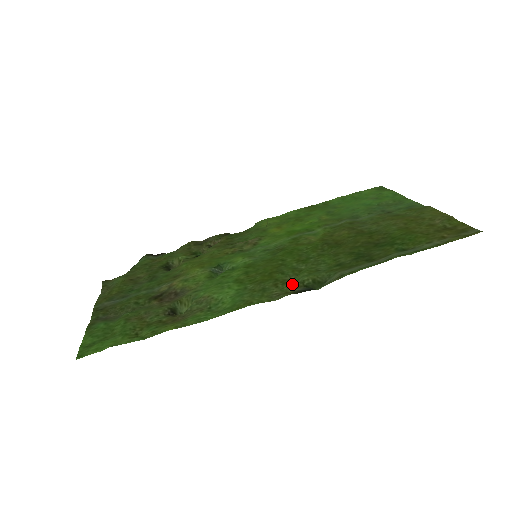
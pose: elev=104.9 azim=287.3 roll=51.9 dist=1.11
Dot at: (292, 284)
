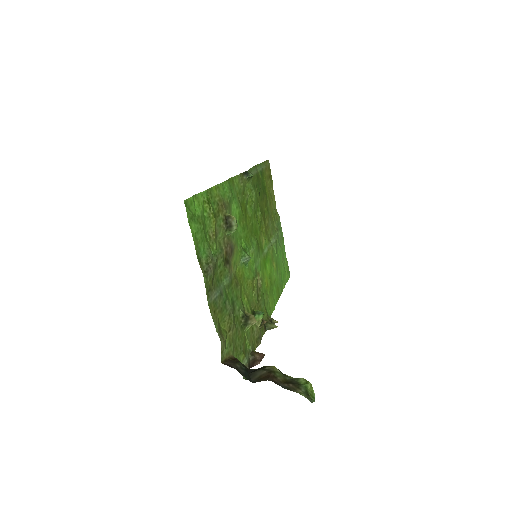
Dot at: (245, 186)
